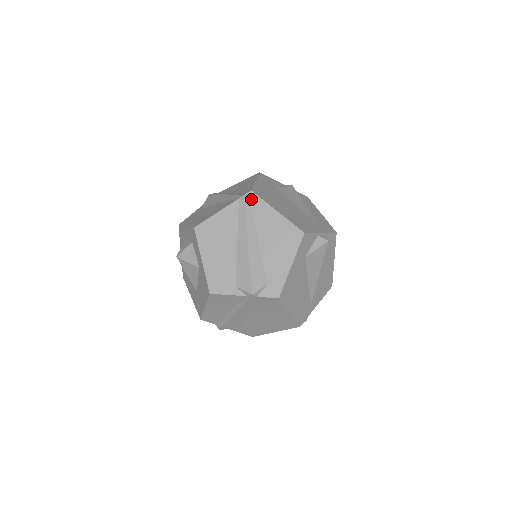
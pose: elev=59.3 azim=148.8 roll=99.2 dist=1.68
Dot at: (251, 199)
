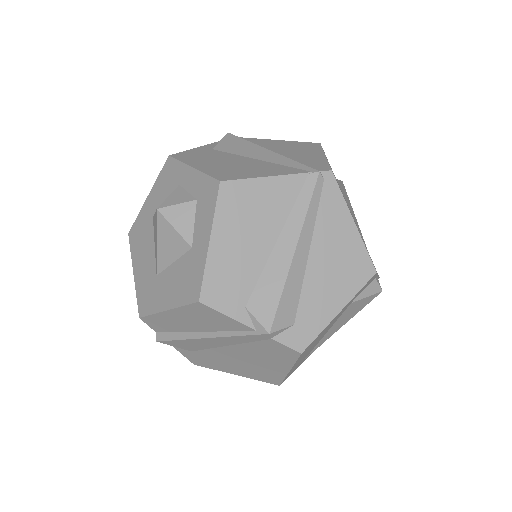
Dot at: (326, 183)
